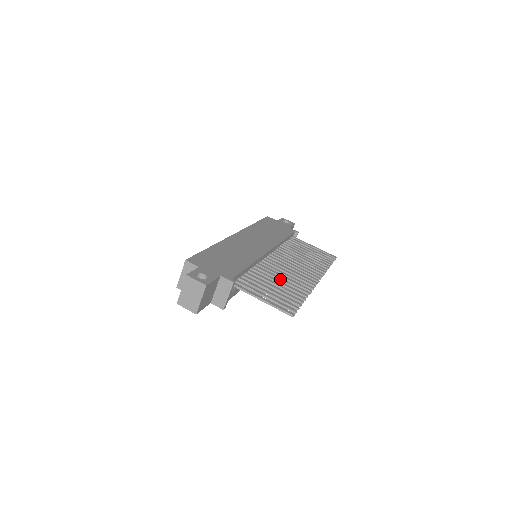
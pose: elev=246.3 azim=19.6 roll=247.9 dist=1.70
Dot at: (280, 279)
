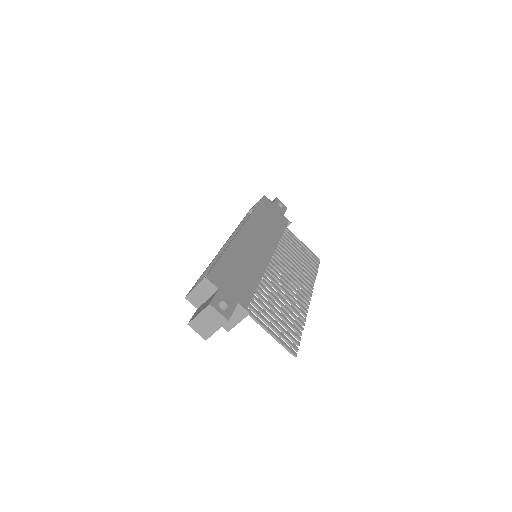
Dot at: (282, 299)
